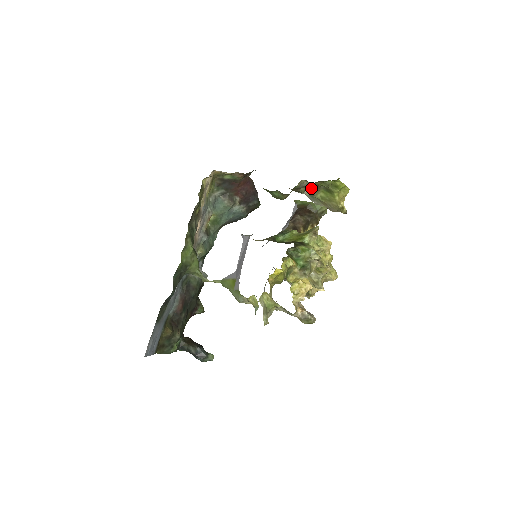
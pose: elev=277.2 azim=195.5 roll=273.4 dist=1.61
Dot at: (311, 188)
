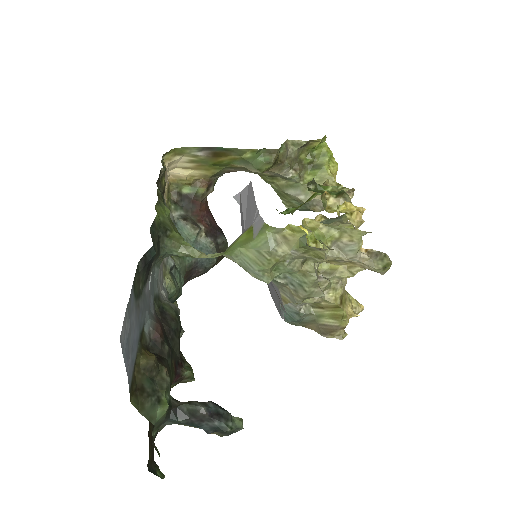
Dot at: (296, 165)
